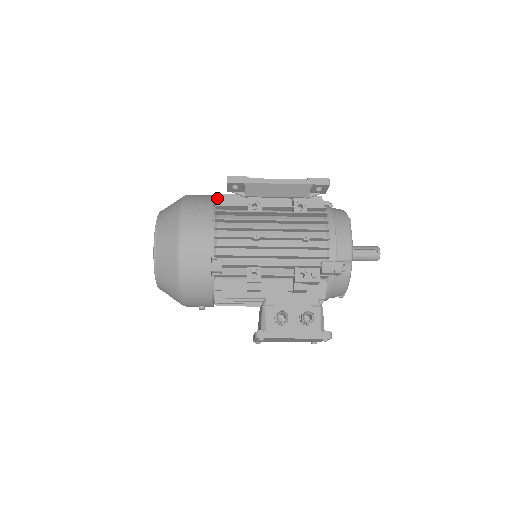
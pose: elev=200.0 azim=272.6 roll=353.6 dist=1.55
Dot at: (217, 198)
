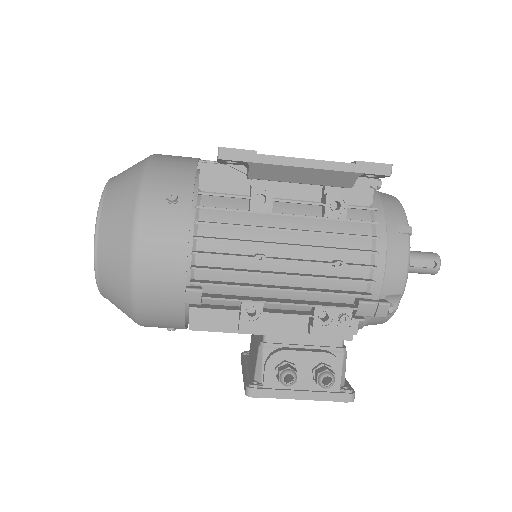
Dot at: (200, 173)
